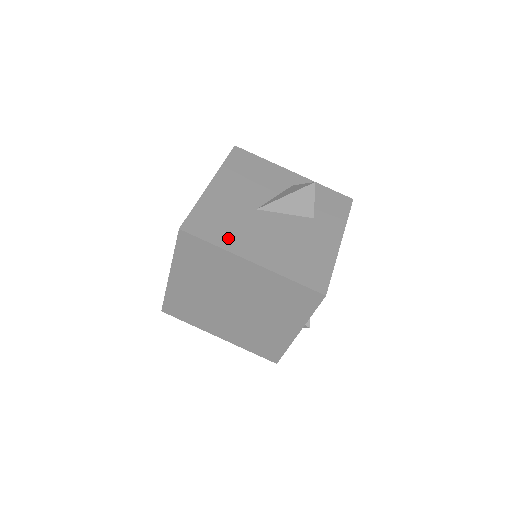
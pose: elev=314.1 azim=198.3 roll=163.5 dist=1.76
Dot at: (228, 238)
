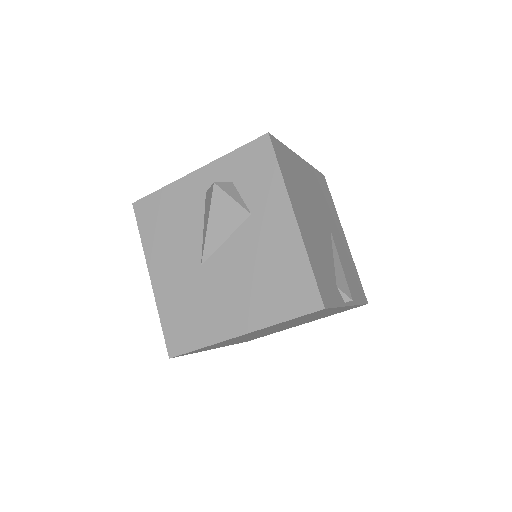
Dot at: (205, 328)
